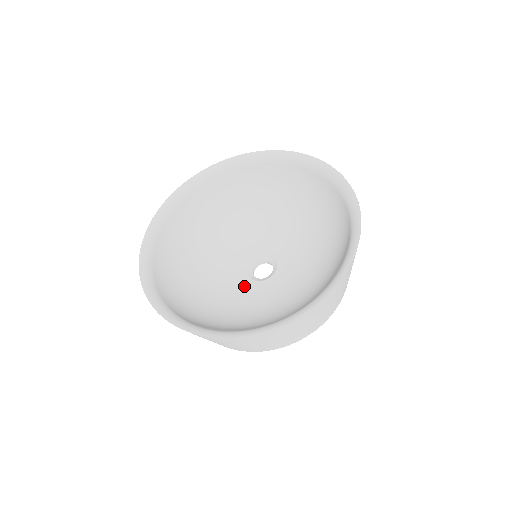
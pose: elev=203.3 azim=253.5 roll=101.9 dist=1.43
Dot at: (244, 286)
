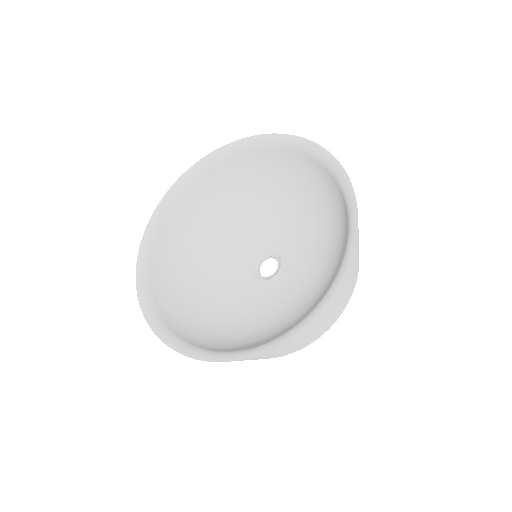
Dot at: (243, 281)
